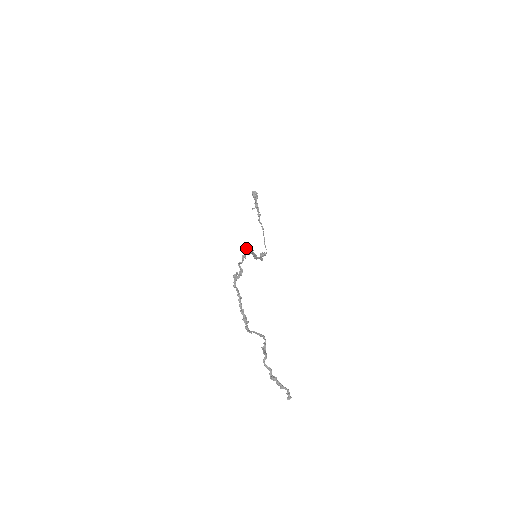
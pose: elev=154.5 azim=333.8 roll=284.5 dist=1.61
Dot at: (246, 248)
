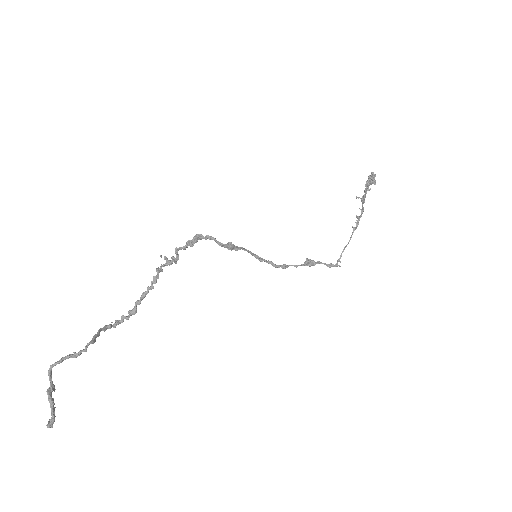
Dot at: (196, 235)
